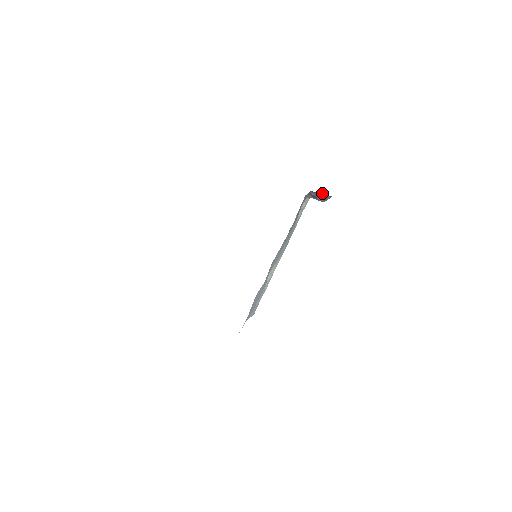
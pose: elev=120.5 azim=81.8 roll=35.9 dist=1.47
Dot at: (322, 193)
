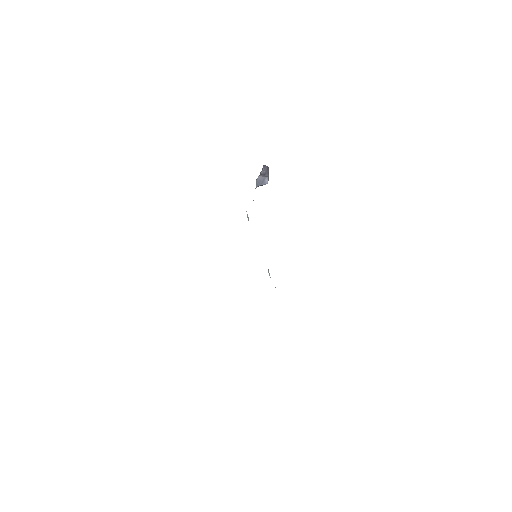
Dot at: (267, 167)
